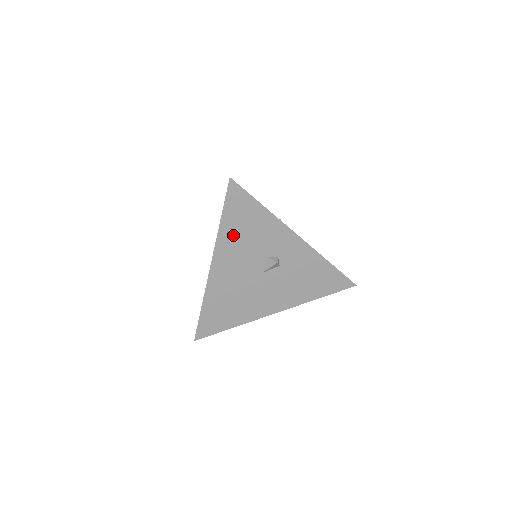
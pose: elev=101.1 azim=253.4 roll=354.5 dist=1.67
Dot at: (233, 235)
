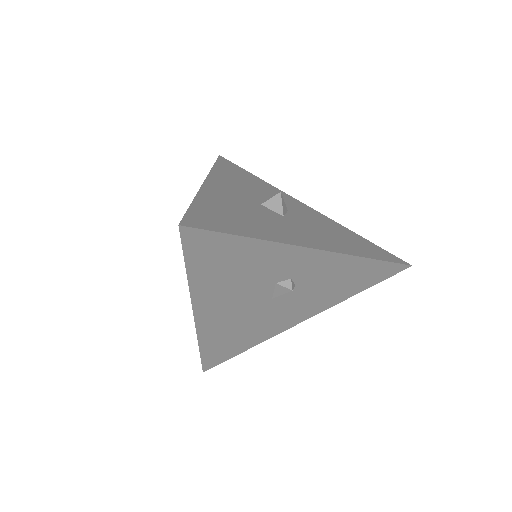
Dot at: (214, 281)
